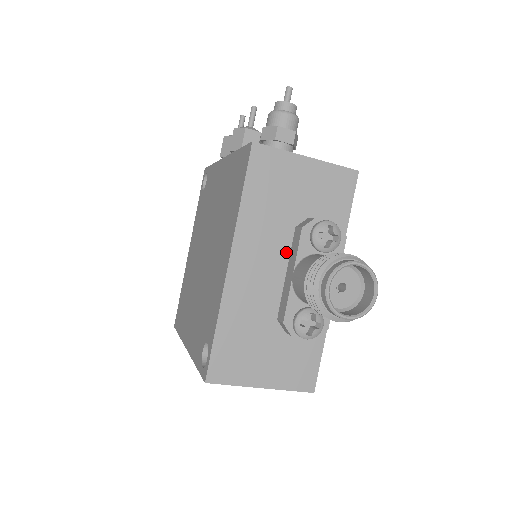
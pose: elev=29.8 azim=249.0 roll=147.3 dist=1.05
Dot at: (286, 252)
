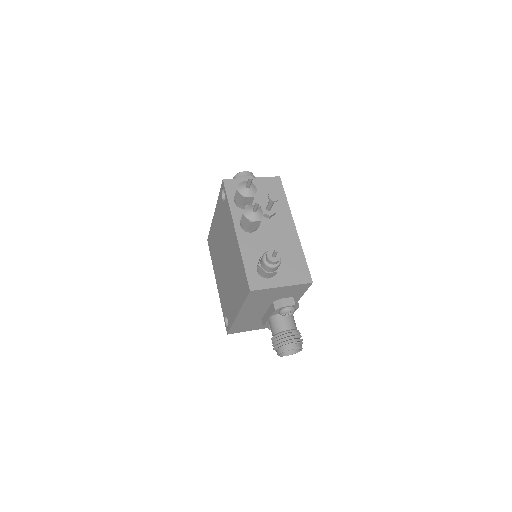
Dot at: (267, 307)
